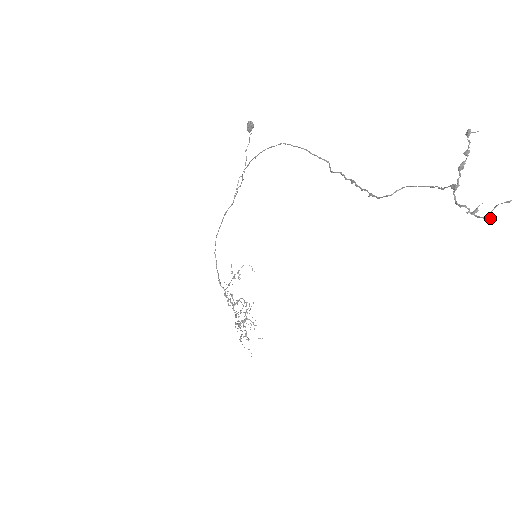
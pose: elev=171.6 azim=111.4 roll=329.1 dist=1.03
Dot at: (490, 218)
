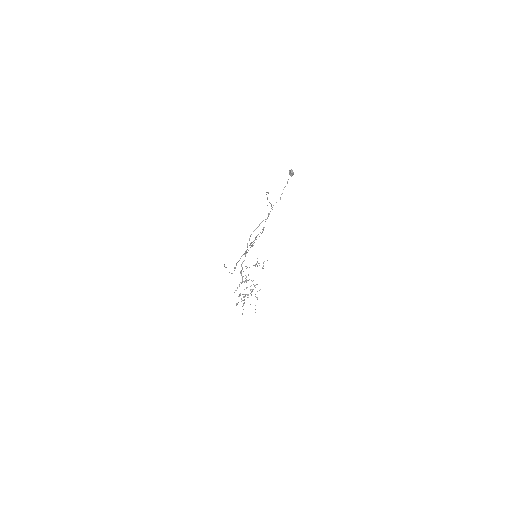
Dot at: (232, 273)
